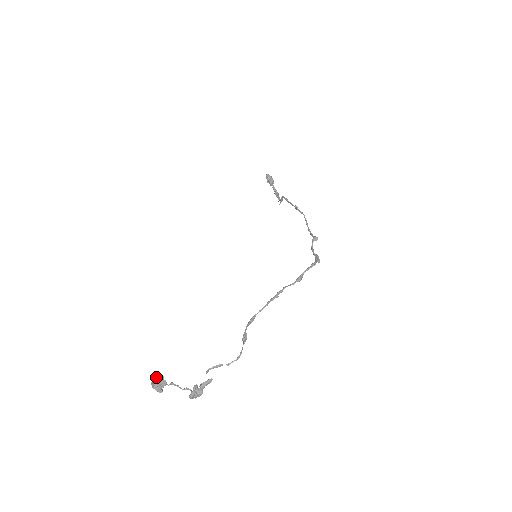
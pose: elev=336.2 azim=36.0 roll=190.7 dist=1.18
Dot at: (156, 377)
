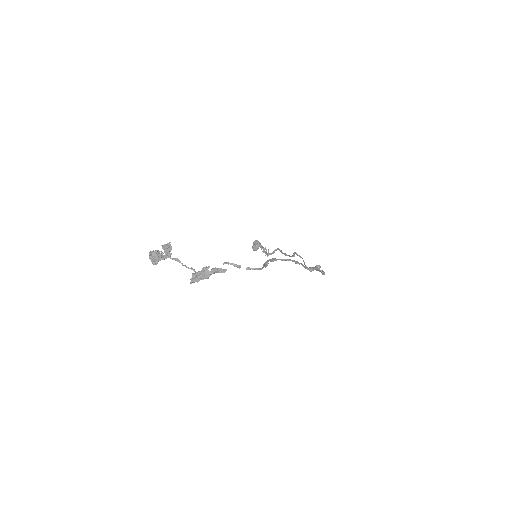
Dot at: (166, 245)
